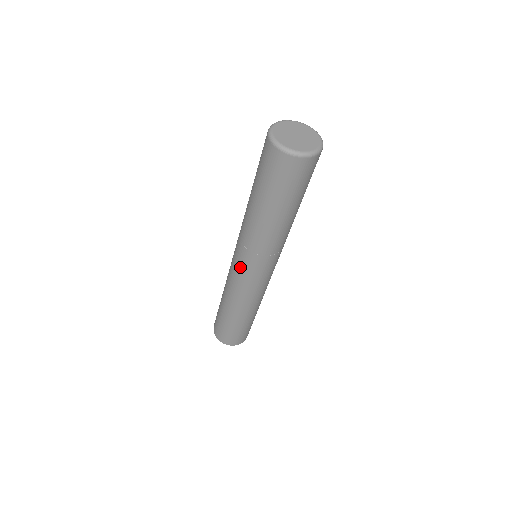
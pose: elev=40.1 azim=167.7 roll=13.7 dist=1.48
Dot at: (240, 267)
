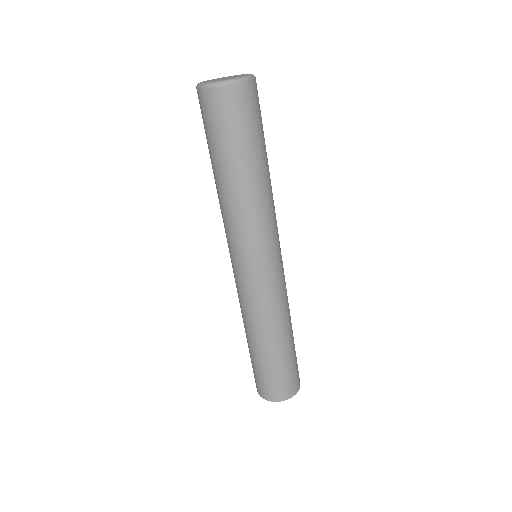
Dot at: (246, 270)
